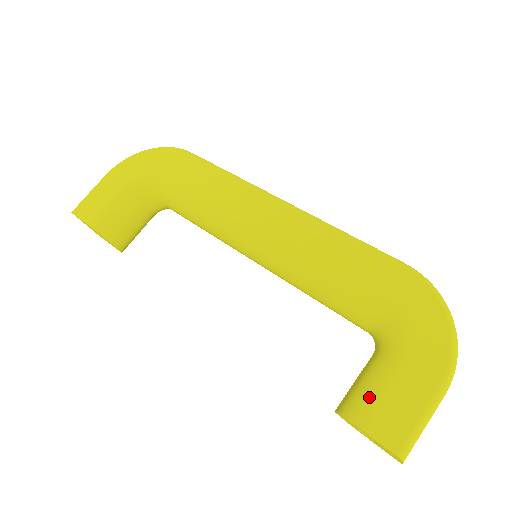
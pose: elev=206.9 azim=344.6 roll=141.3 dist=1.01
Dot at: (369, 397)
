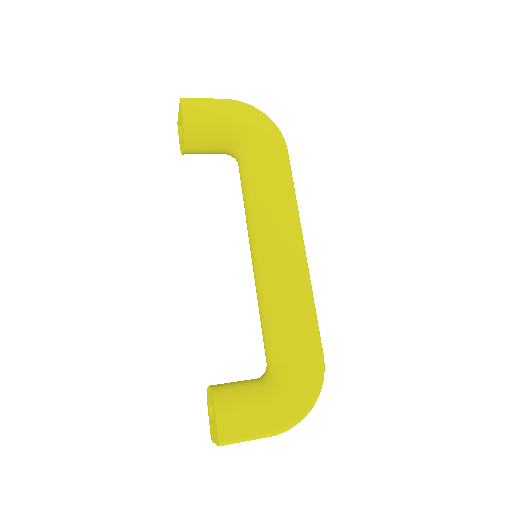
Dot at: (235, 401)
